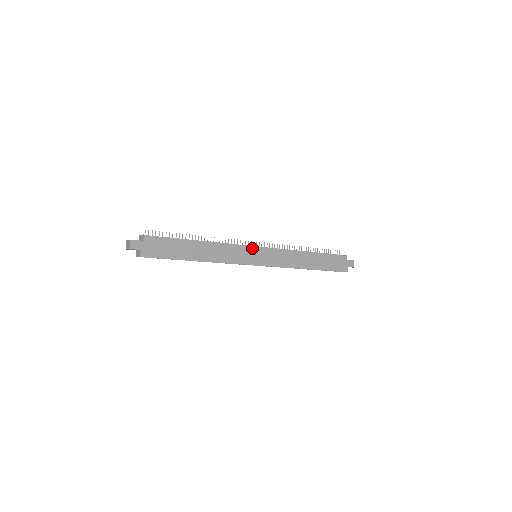
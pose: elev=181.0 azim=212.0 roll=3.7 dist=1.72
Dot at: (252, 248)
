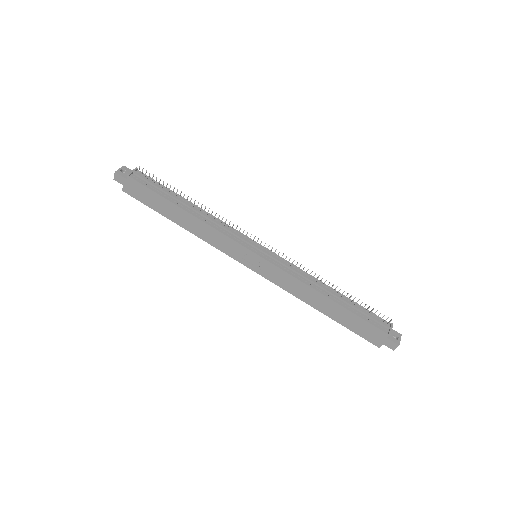
Dot at: (246, 249)
